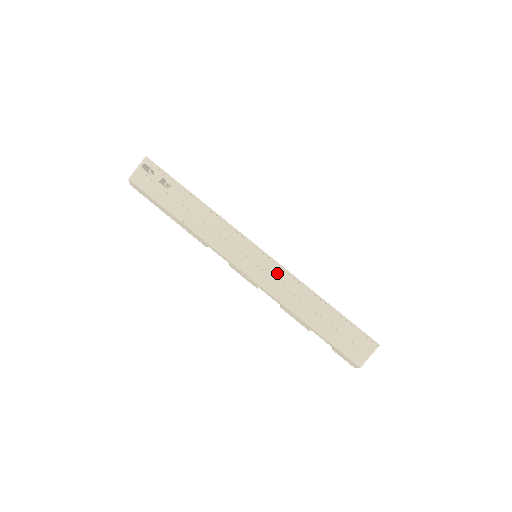
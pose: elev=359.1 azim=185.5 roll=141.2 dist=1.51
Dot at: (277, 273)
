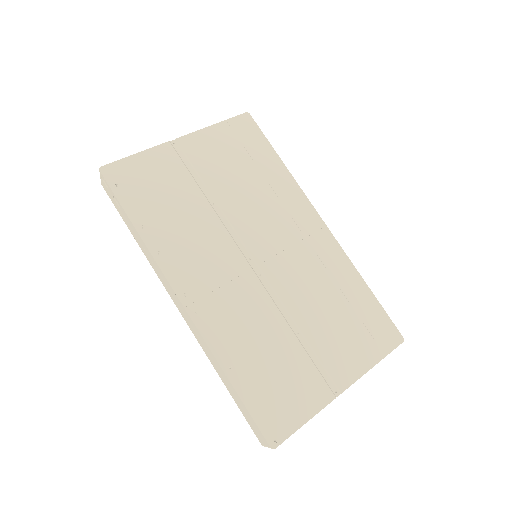
Dot at: (196, 331)
